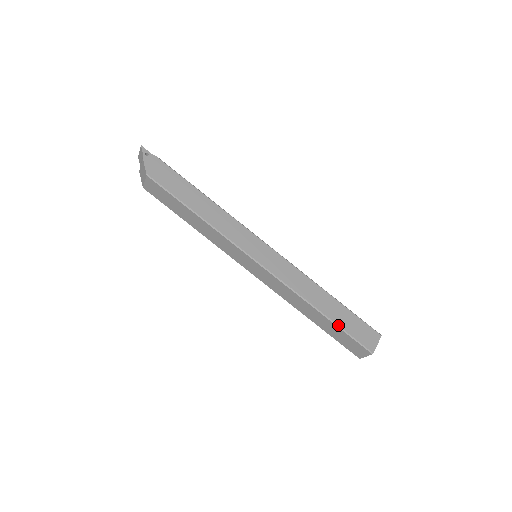
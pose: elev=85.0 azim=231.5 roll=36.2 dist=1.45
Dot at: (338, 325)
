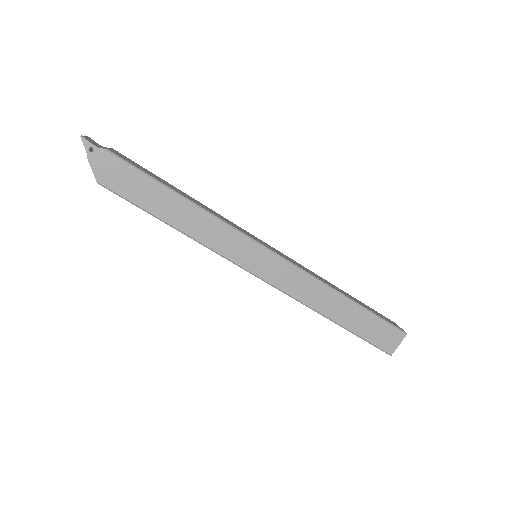
Dot at: (352, 332)
